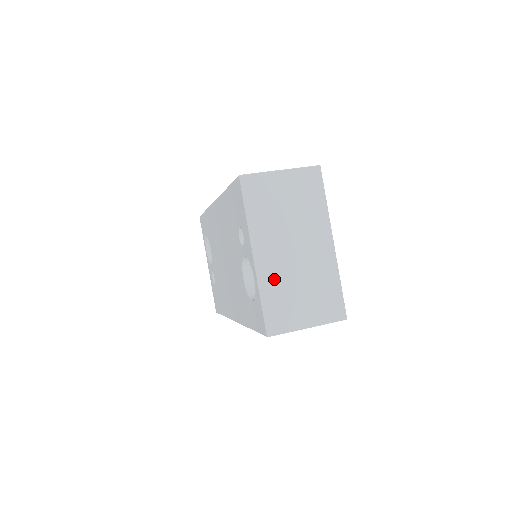
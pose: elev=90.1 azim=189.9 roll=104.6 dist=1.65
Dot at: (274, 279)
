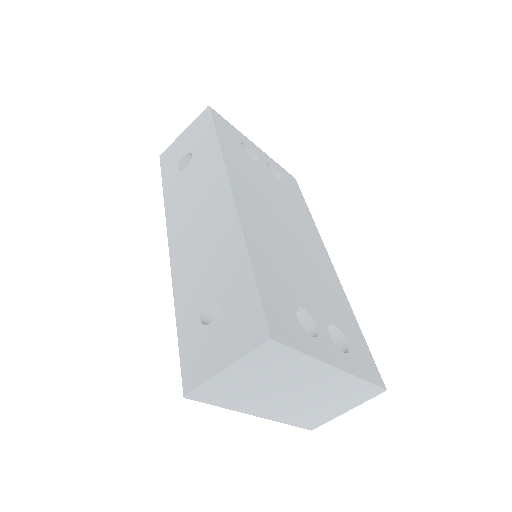
Dot at: (290, 414)
